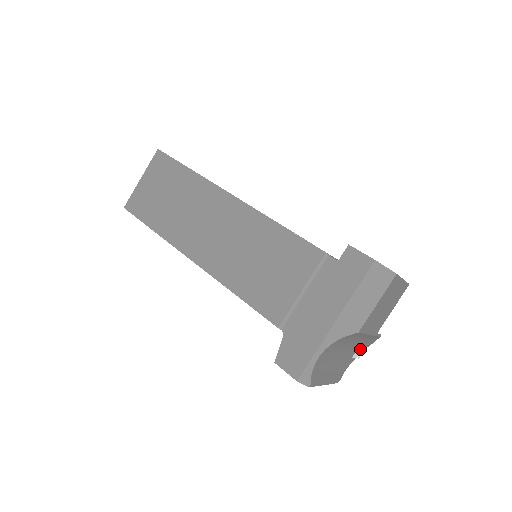
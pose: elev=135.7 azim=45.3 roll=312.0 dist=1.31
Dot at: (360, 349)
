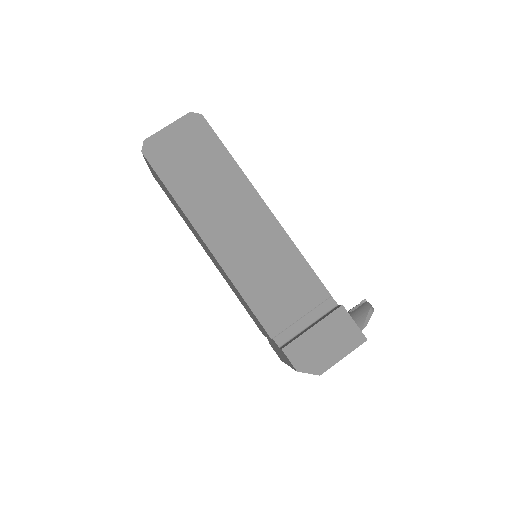
Dot at: occluded
